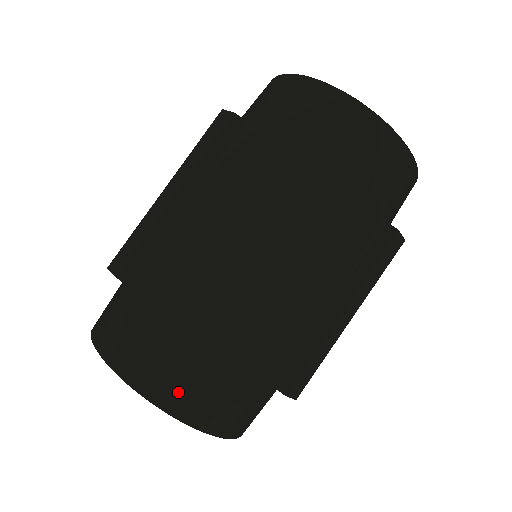
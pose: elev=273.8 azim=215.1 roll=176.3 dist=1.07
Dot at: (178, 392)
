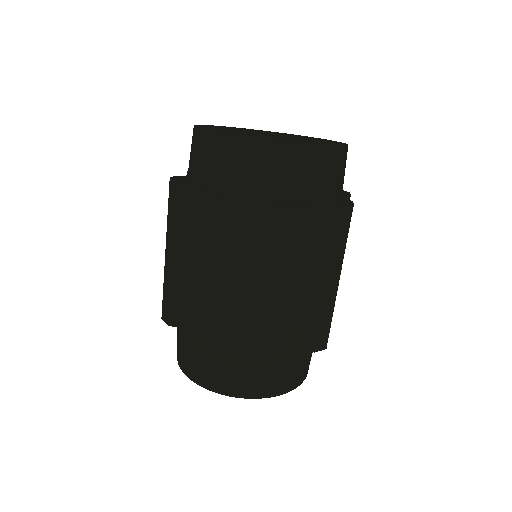
Dot at: (293, 379)
